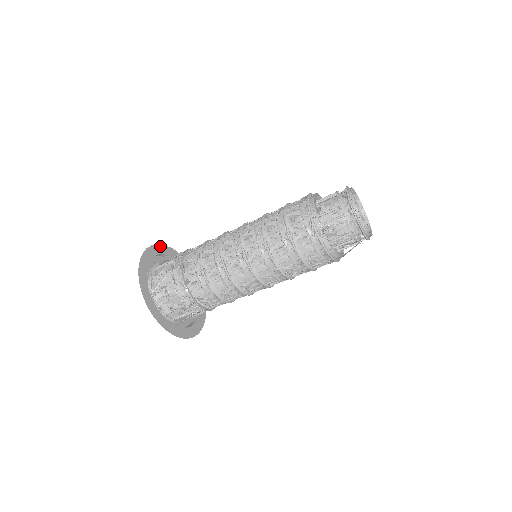
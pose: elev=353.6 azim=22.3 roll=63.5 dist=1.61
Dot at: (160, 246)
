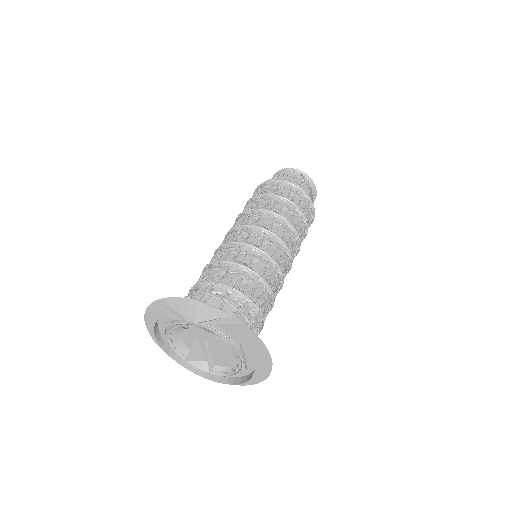
Dot at: (161, 347)
